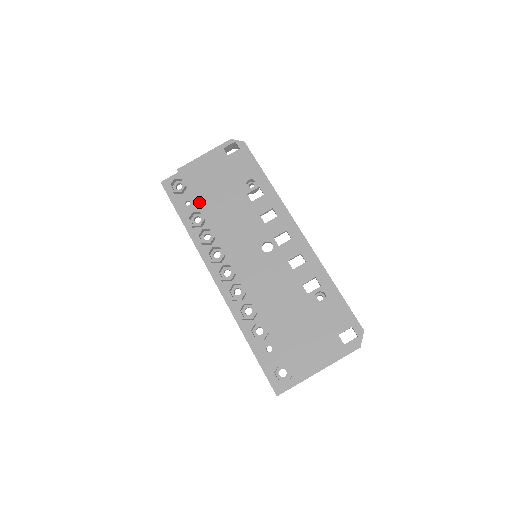
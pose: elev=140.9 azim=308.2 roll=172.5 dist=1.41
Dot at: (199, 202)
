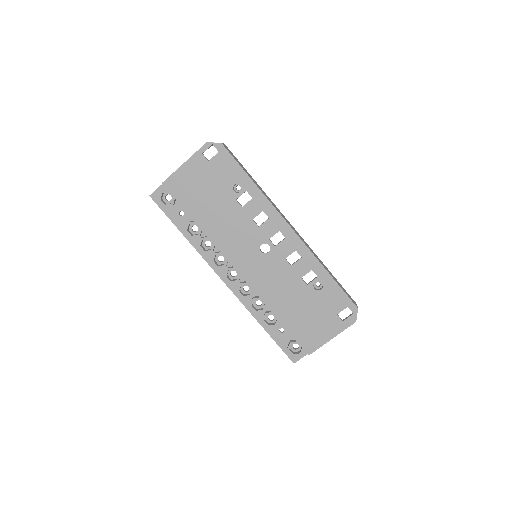
Dot at: (192, 214)
